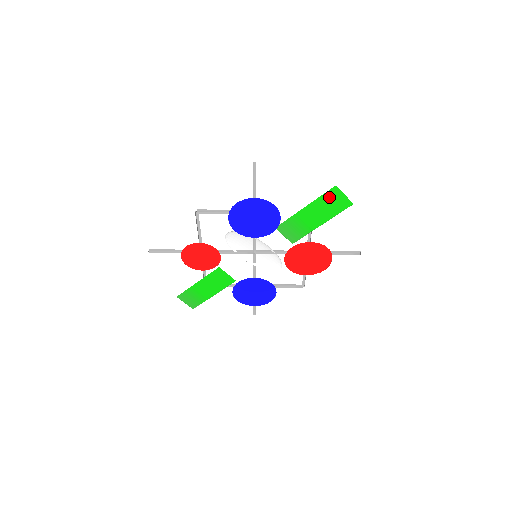
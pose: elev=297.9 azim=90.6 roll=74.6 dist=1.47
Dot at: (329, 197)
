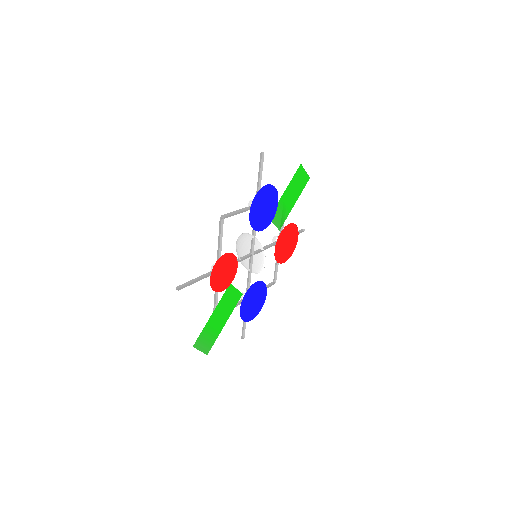
Dot at: (298, 176)
